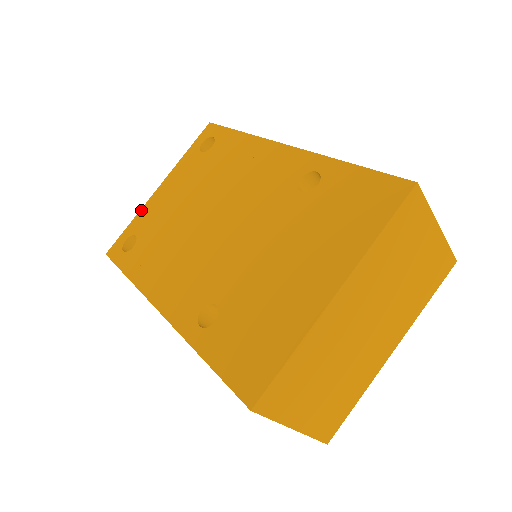
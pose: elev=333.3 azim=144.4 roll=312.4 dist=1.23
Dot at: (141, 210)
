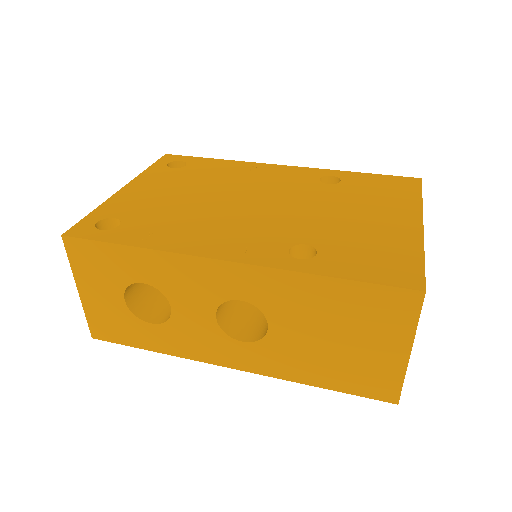
Dot at: (106, 201)
